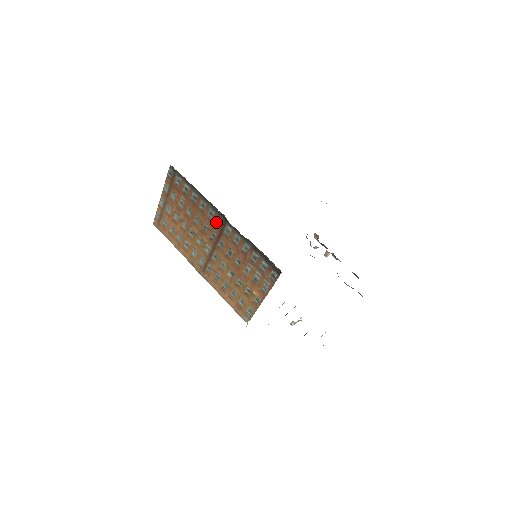
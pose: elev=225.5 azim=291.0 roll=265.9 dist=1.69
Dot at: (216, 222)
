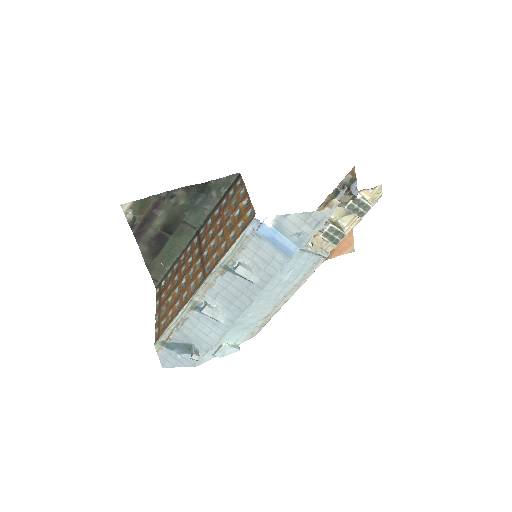
Dot at: (194, 246)
